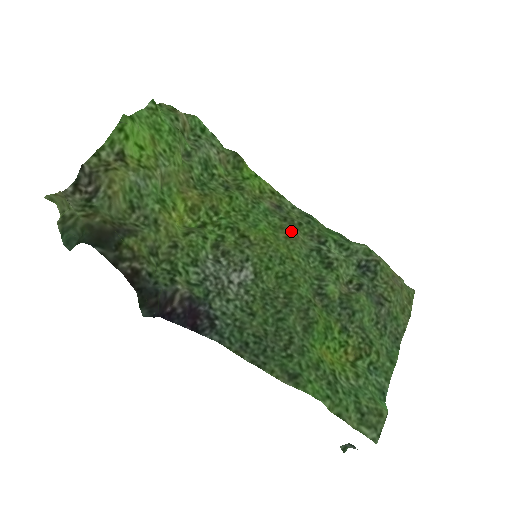
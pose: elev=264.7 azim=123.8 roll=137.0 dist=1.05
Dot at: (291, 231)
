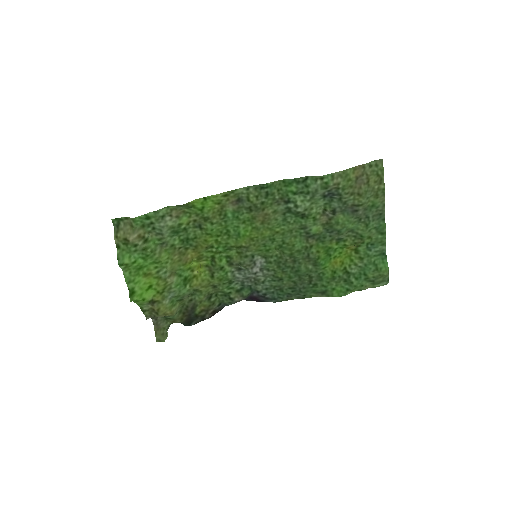
Dot at: (261, 216)
